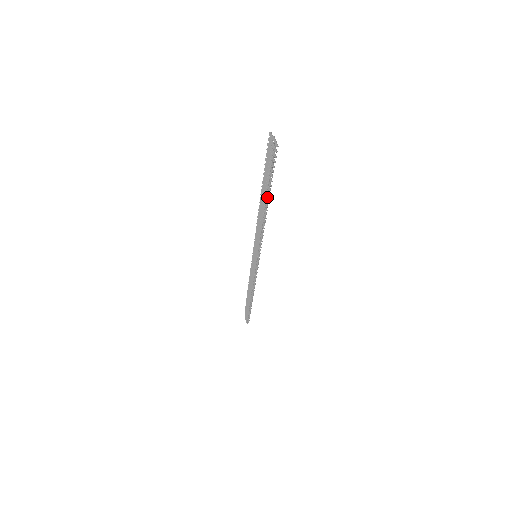
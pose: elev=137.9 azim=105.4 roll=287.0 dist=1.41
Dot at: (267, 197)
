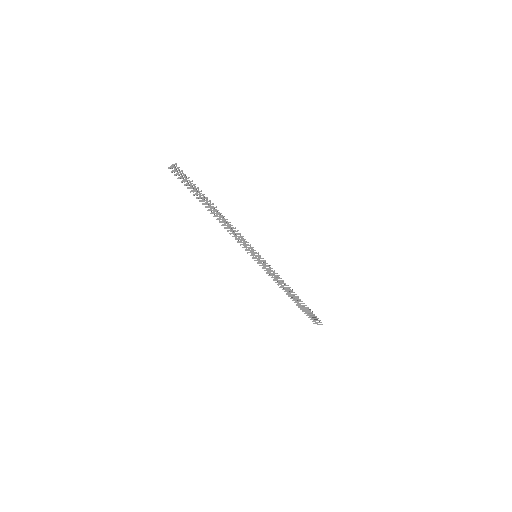
Dot at: occluded
